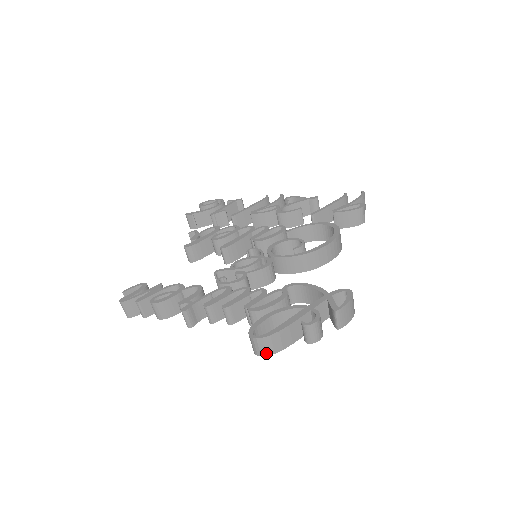
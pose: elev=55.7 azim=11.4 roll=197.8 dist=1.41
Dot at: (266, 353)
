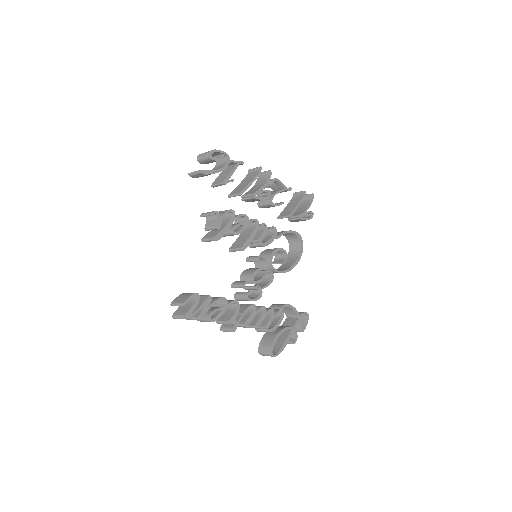
Dot at: occluded
